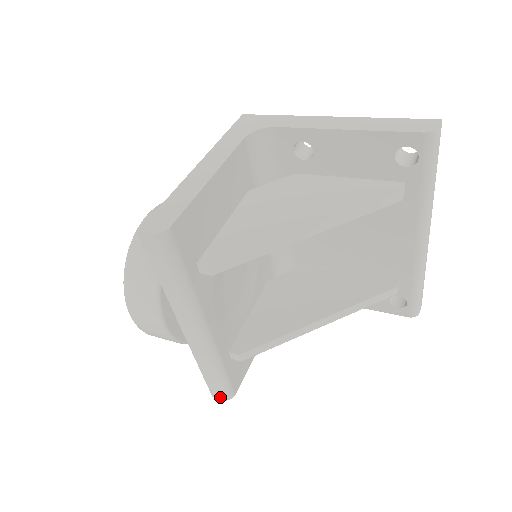
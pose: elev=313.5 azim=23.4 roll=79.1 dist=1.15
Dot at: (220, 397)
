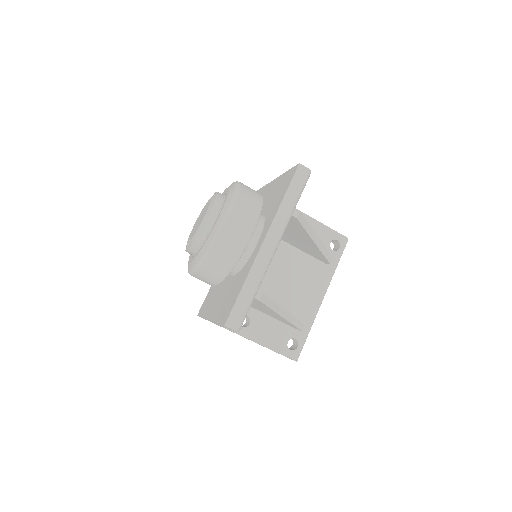
Dot at: (234, 325)
